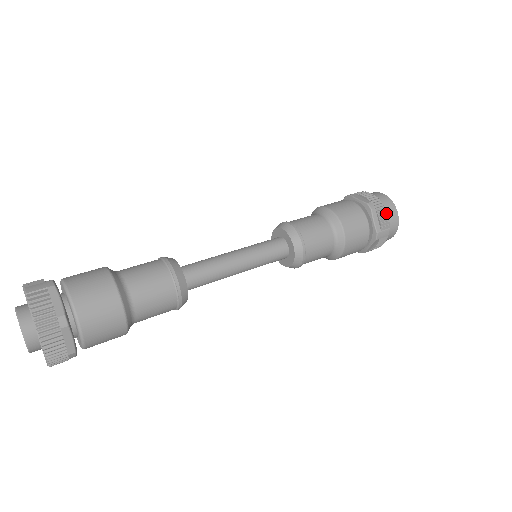
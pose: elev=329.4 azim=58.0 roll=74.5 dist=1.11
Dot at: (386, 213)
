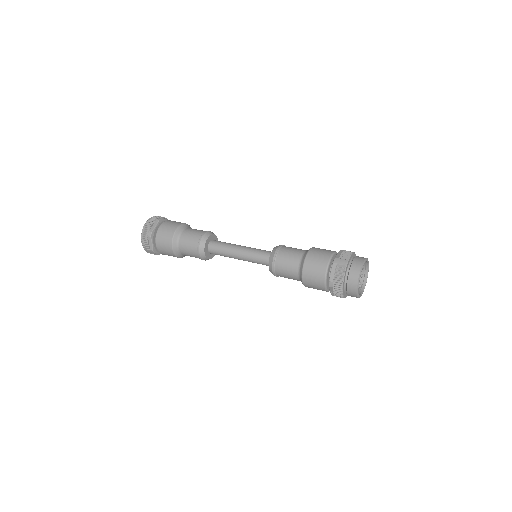
Dot at: (351, 254)
